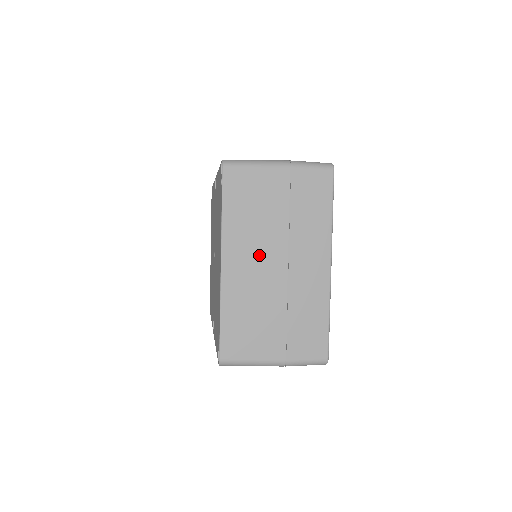
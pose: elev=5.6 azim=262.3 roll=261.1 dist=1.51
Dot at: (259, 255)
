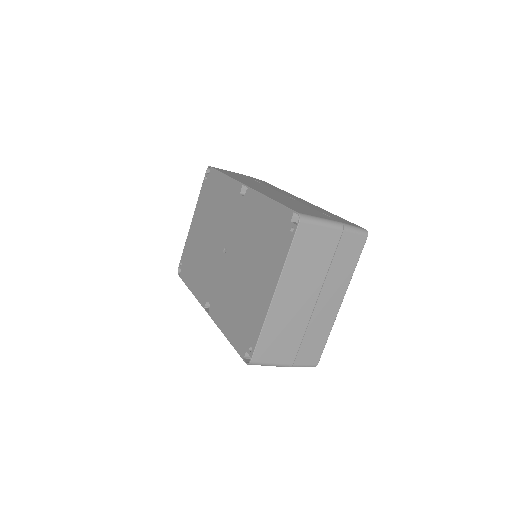
Dot at: (301, 291)
